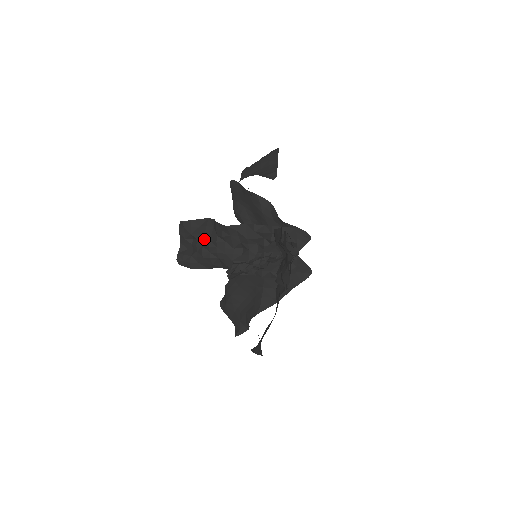
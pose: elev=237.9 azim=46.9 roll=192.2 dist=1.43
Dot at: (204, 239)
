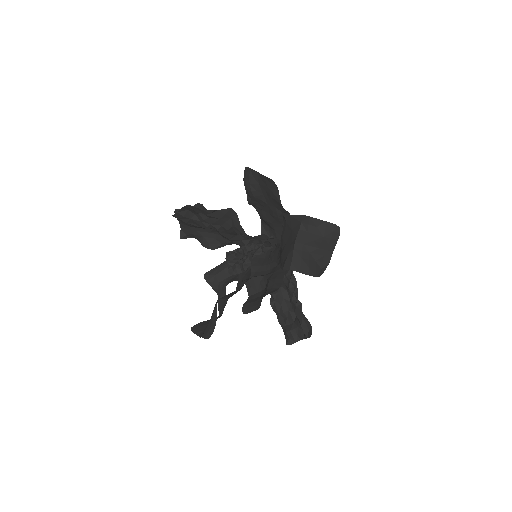
Dot at: (216, 222)
